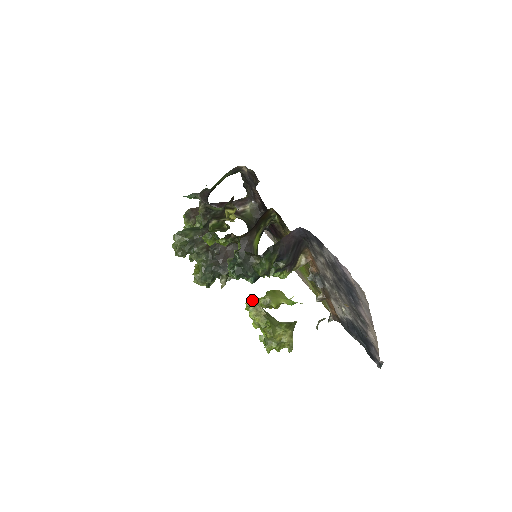
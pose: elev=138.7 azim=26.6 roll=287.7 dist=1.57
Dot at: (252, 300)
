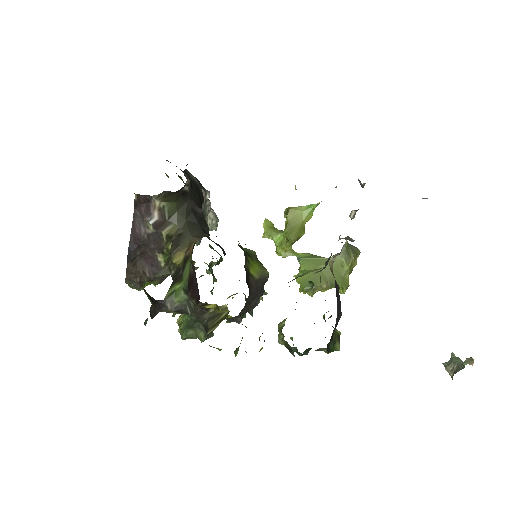
Dot at: (304, 289)
